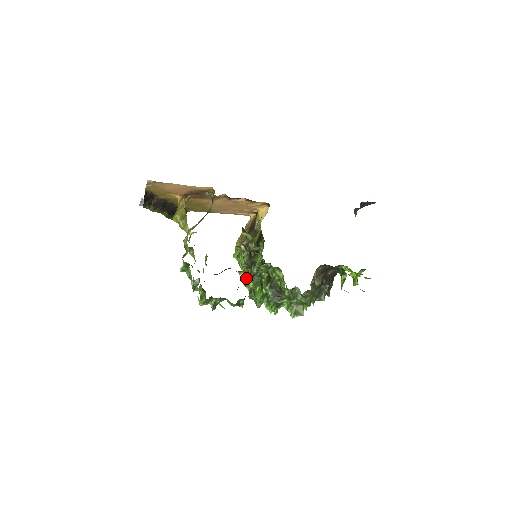
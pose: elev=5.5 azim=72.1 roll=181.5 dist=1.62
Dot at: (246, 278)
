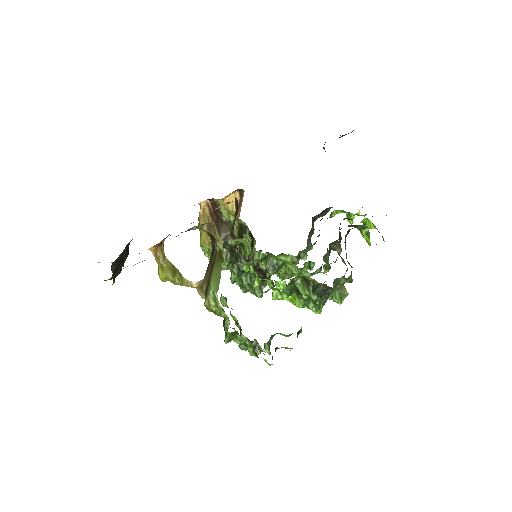
Dot at: (274, 293)
